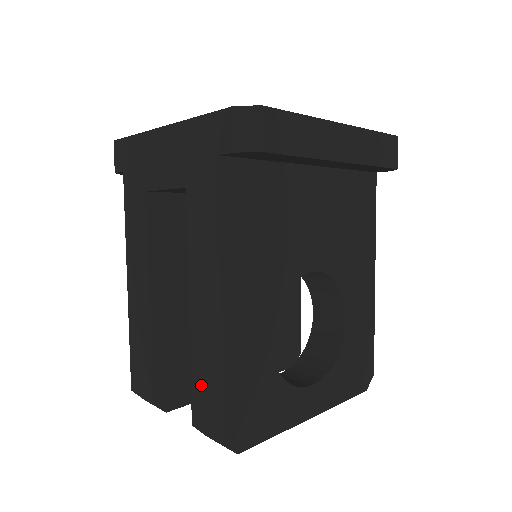
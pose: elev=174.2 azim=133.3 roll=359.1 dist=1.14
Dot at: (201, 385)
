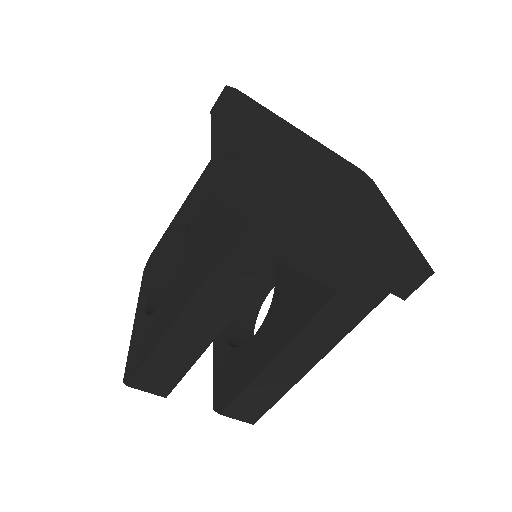
Dot at: (252, 398)
